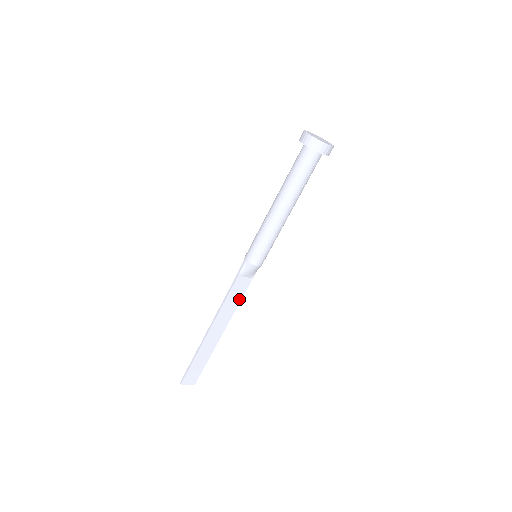
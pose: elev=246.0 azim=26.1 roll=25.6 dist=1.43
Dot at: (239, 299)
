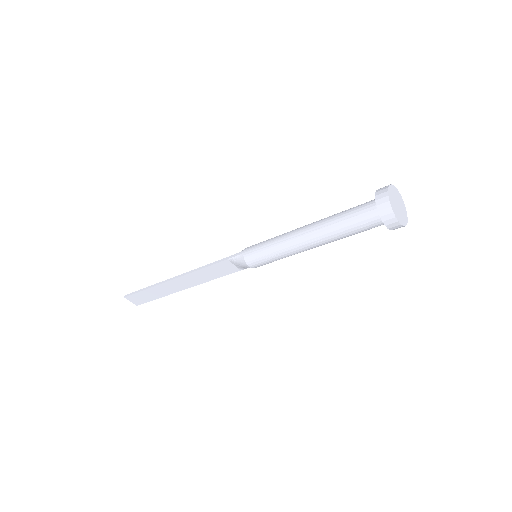
Dot at: (217, 276)
